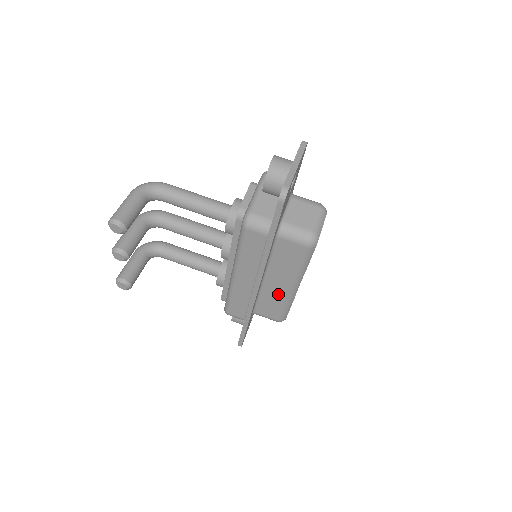
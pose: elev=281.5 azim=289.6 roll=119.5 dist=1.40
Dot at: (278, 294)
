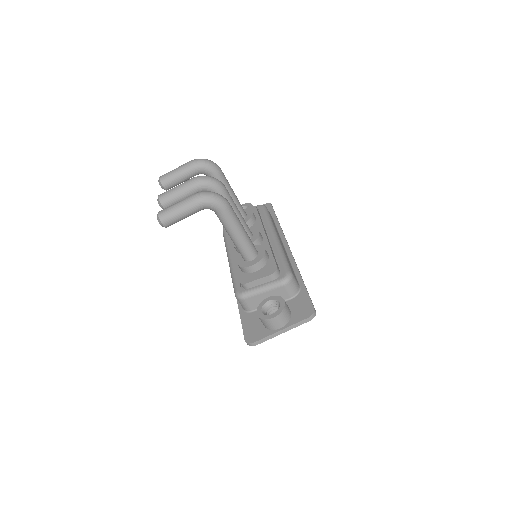
Dot at: occluded
